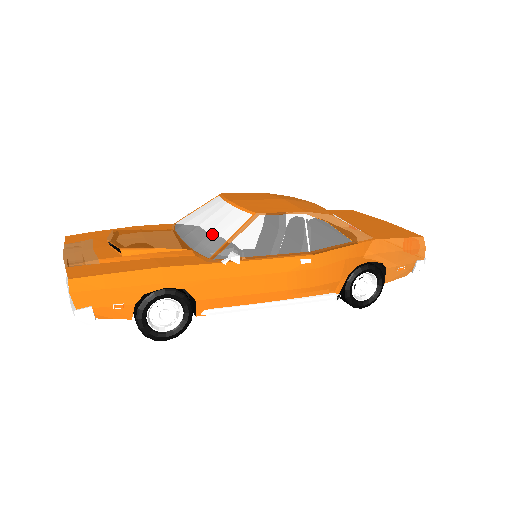
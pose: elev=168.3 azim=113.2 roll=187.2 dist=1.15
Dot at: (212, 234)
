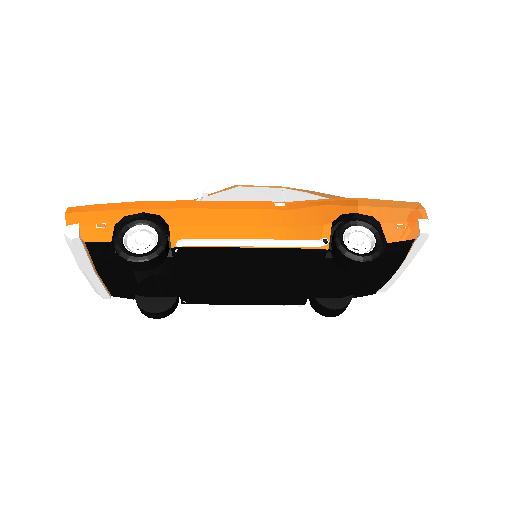
Dot at: occluded
